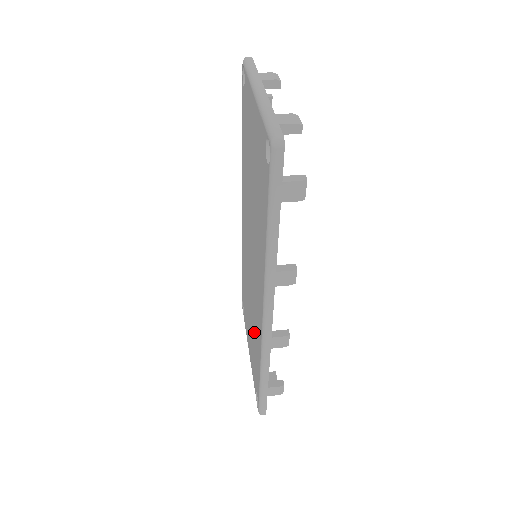
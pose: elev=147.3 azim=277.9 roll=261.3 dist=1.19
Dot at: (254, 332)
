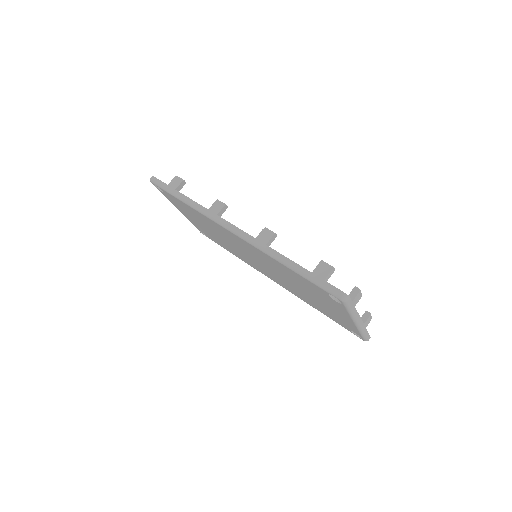
Dot at: occluded
